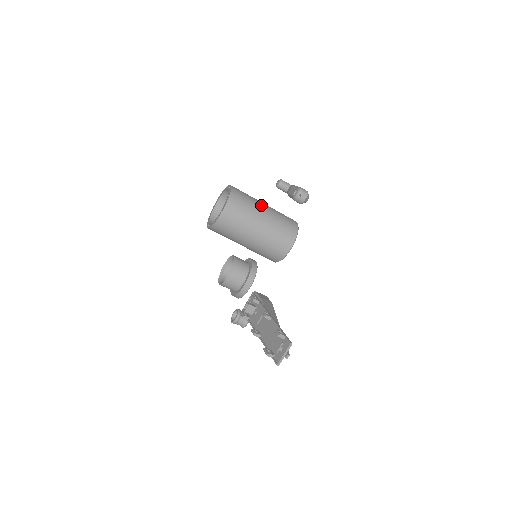
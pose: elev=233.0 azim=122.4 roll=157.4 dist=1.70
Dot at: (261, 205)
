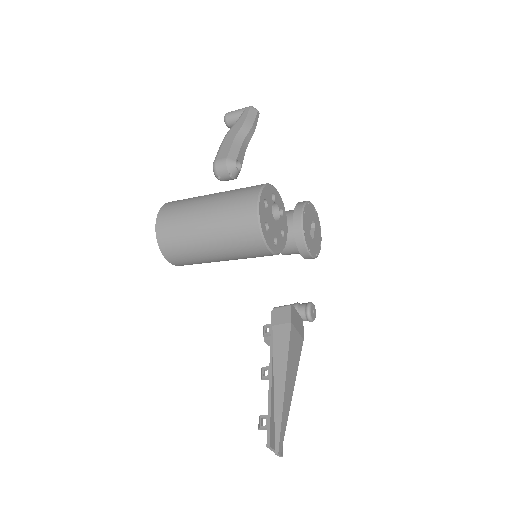
Dot at: (196, 218)
